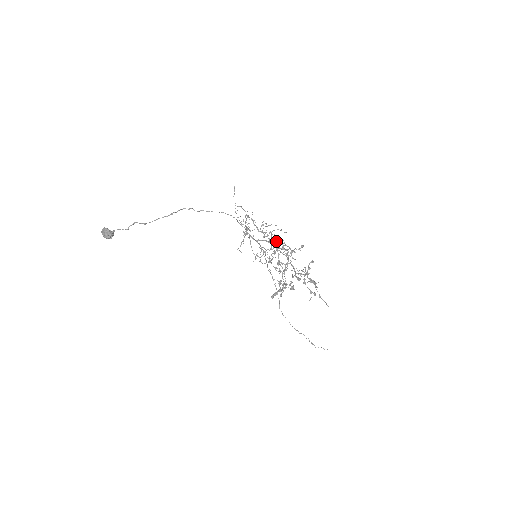
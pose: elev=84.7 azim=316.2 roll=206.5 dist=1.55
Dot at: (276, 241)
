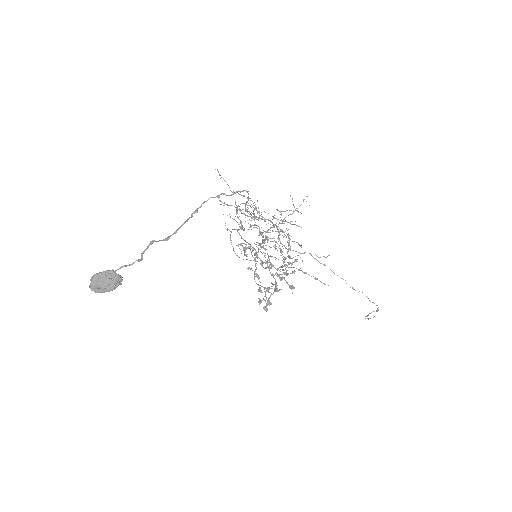
Dot at: (260, 233)
